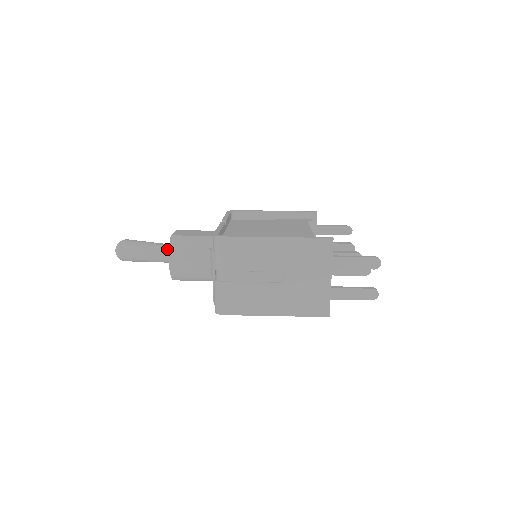
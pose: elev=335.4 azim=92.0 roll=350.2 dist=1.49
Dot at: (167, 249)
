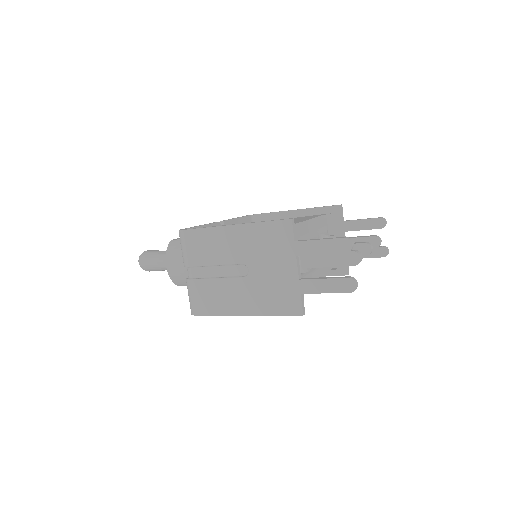
Dot at: occluded
